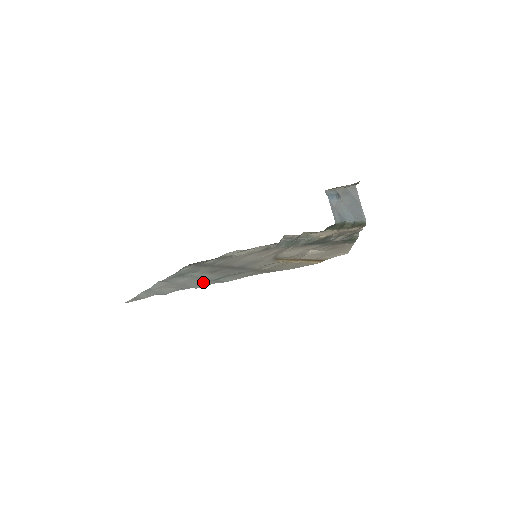
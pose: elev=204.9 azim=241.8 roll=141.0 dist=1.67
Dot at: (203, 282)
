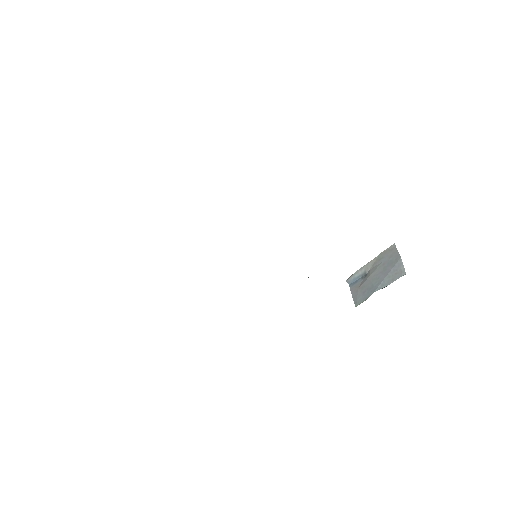
Dot at: occluded
